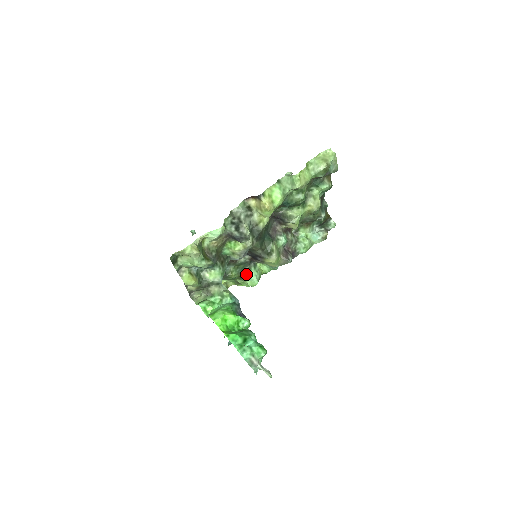
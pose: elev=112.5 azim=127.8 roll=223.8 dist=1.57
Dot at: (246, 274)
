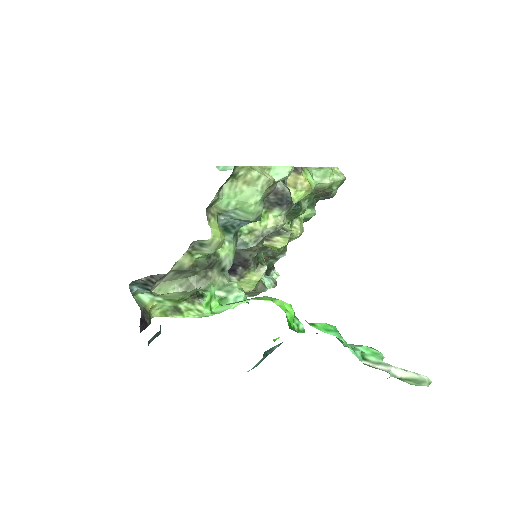
Dot at: (203, 294)
